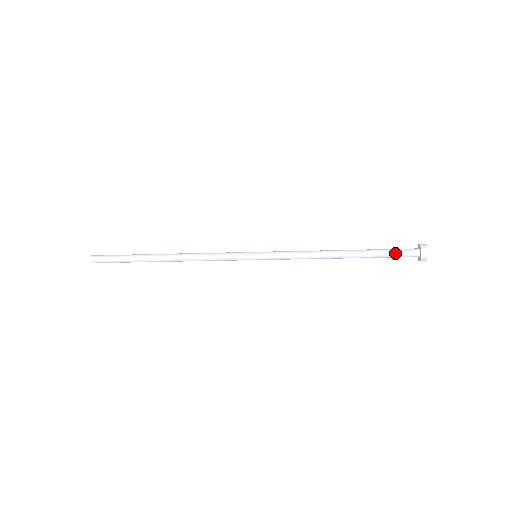
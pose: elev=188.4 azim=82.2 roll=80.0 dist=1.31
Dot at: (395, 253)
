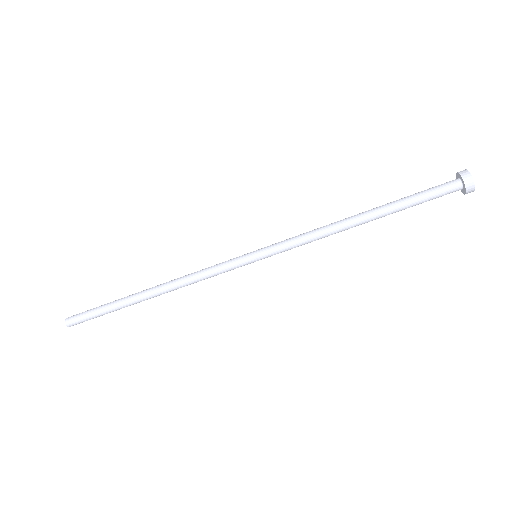
Dot at: (428, 192)
